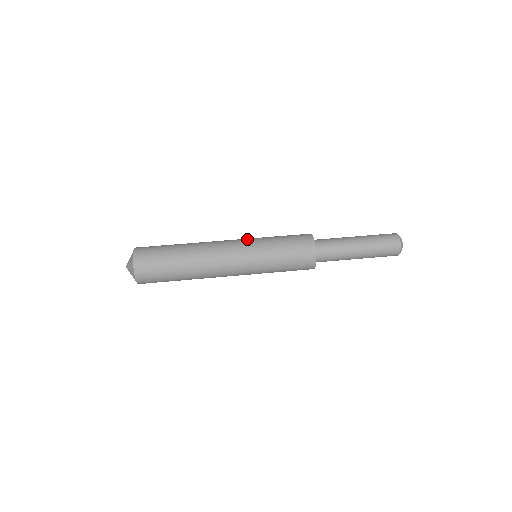
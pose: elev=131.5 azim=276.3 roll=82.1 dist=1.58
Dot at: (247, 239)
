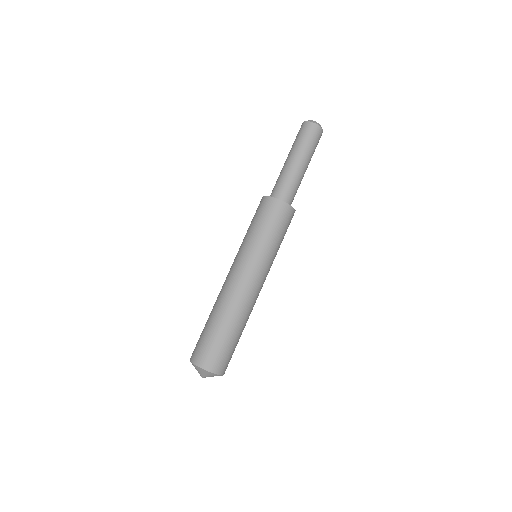
Dot at: (236, 256)
